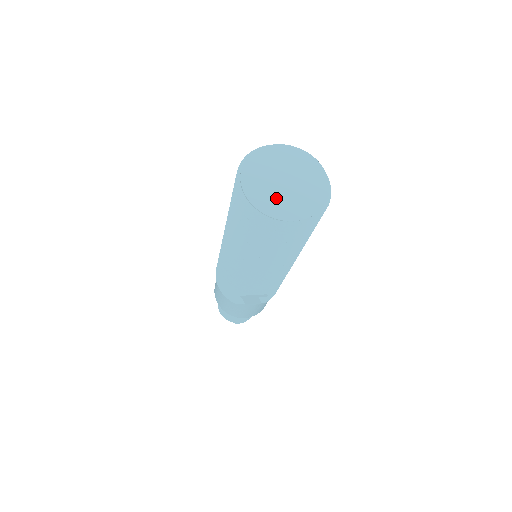
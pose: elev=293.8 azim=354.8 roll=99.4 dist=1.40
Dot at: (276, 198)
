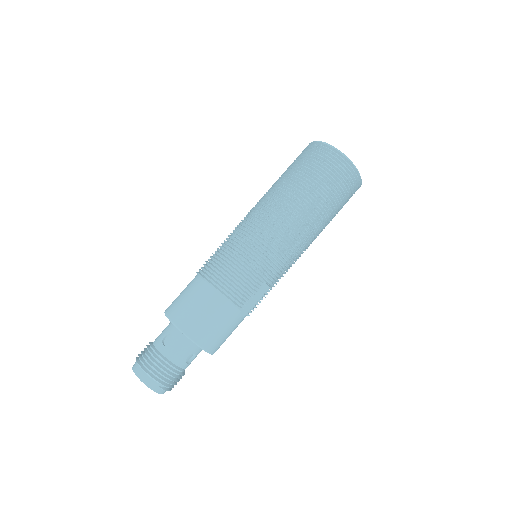
Dot at: occluded
